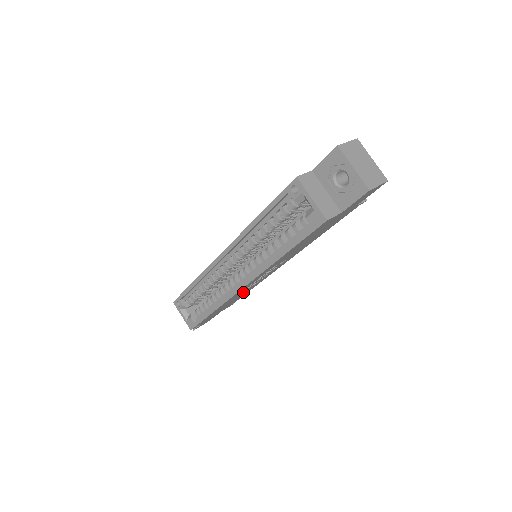
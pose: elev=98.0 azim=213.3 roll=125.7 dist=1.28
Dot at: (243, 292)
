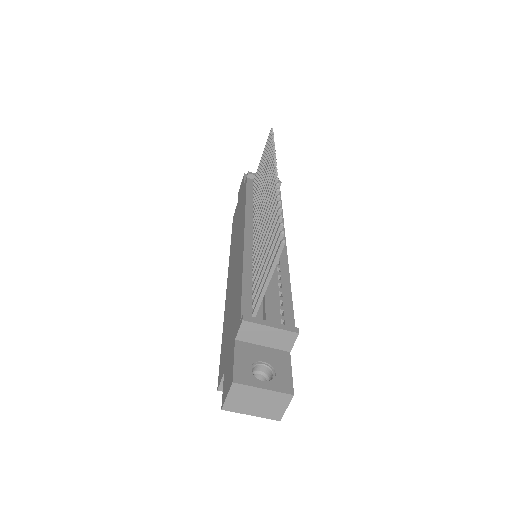
Dot at: occluded
